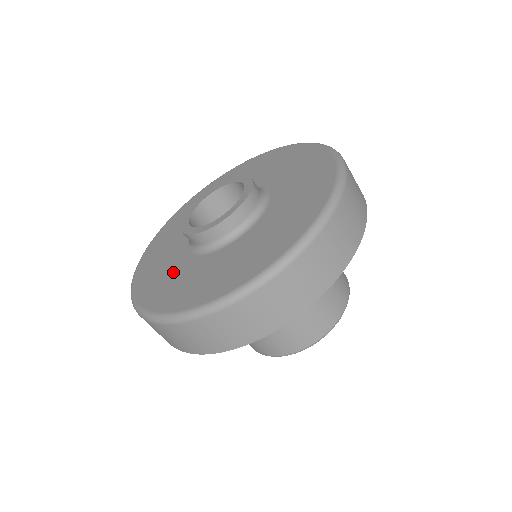
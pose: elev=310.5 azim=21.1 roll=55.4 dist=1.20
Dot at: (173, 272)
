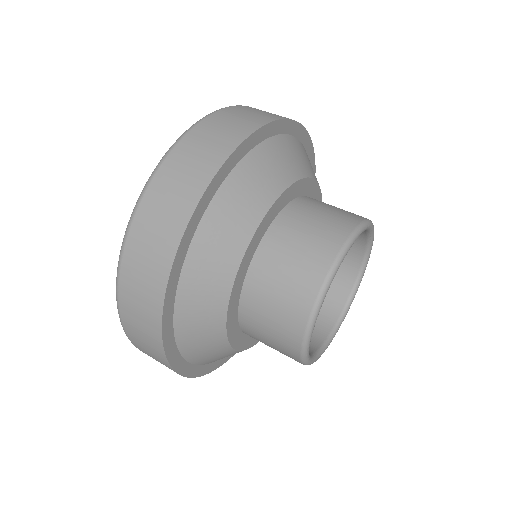
Dot at: occluded
